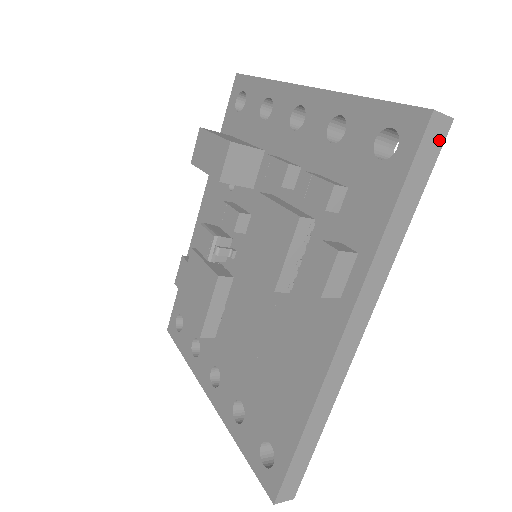
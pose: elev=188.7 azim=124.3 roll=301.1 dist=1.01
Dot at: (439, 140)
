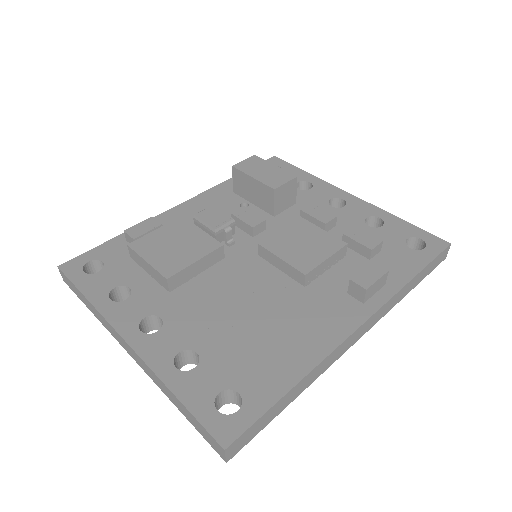
Dot at: (440, 261)
